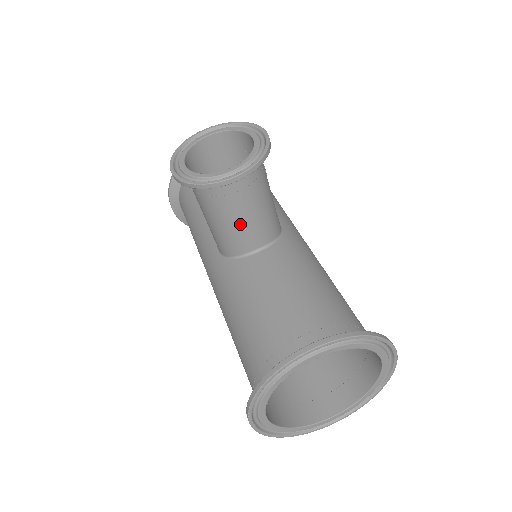
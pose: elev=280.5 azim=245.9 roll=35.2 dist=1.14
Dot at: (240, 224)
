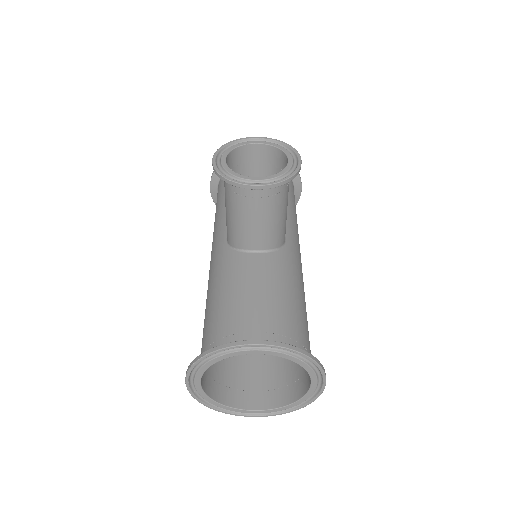
Dot at: (249, 224)
